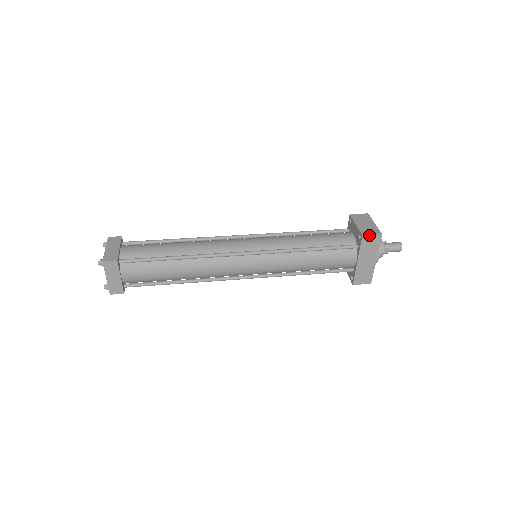
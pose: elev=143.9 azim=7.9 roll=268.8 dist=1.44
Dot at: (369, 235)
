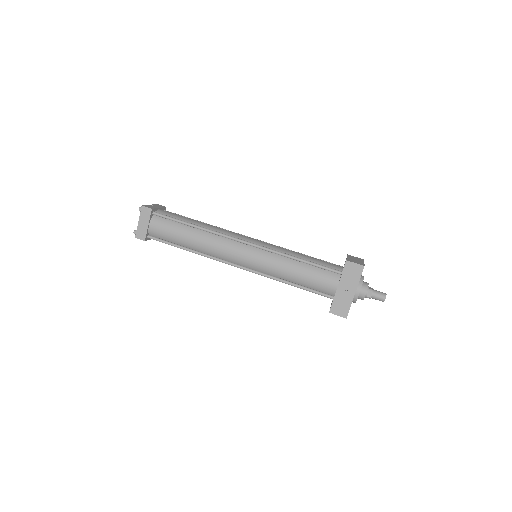
Dot at: (352, 262)
